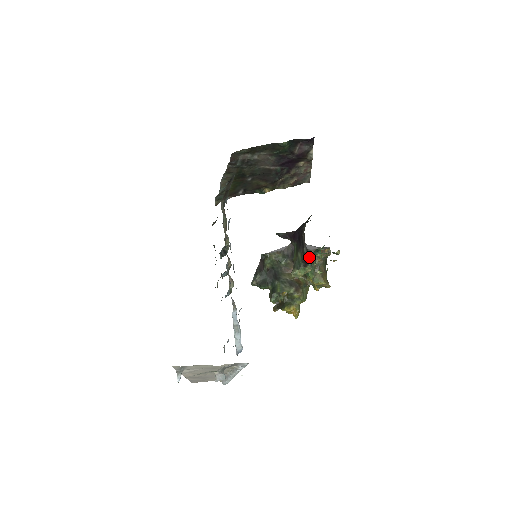
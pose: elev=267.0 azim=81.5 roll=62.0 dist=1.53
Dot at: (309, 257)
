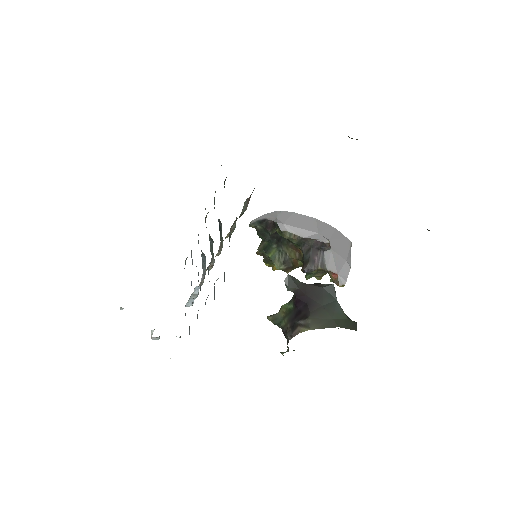
Dot at: (287, 341)
